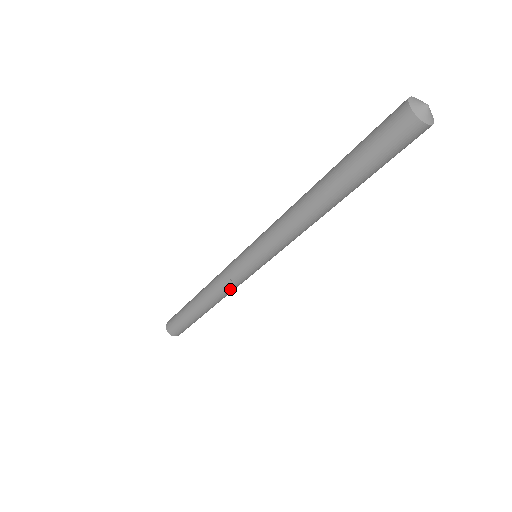
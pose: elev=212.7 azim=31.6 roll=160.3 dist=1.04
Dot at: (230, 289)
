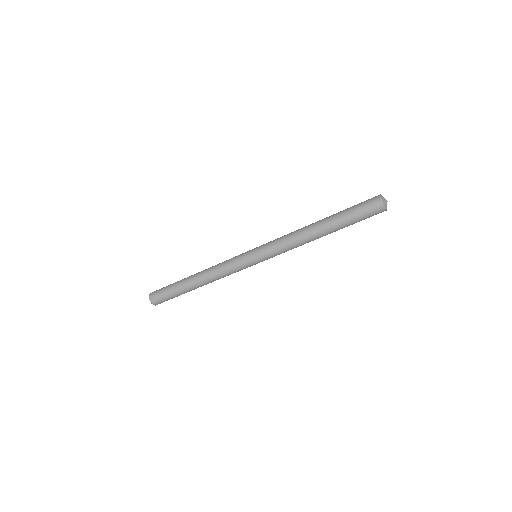
Dot at: (224, 270)
